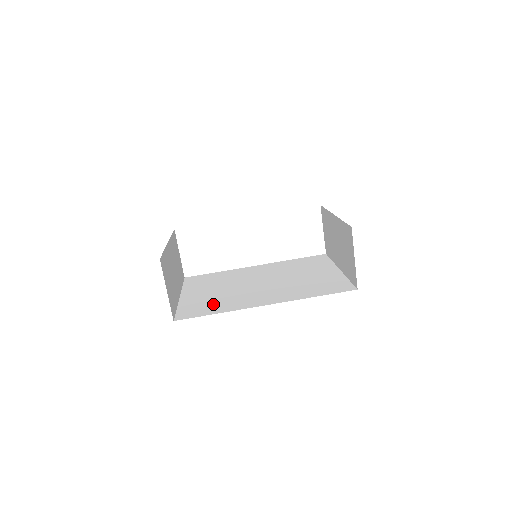
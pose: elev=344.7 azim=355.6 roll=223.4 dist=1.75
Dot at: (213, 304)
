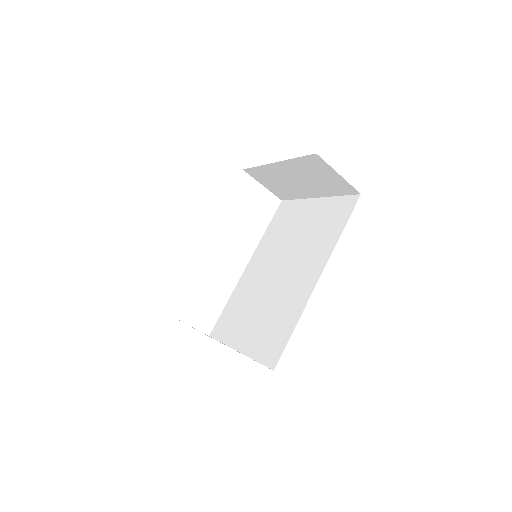
Dot at: (277, 325)
